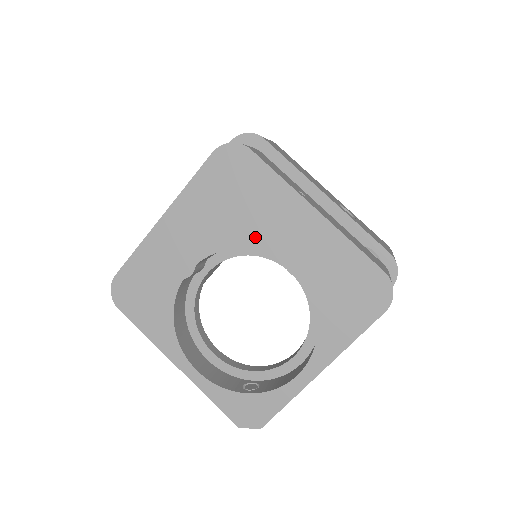
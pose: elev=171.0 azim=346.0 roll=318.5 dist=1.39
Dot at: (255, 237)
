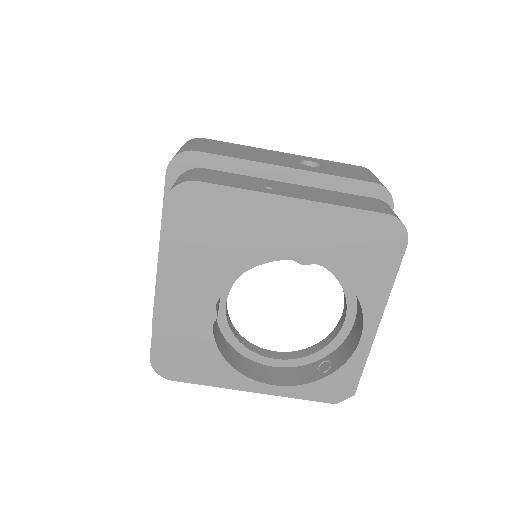
Dot at: (253, 254)
